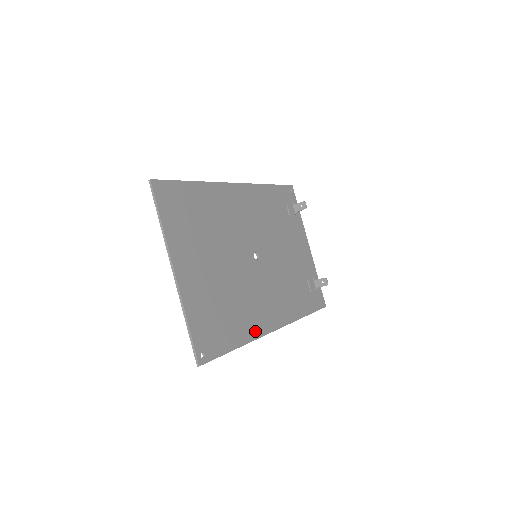
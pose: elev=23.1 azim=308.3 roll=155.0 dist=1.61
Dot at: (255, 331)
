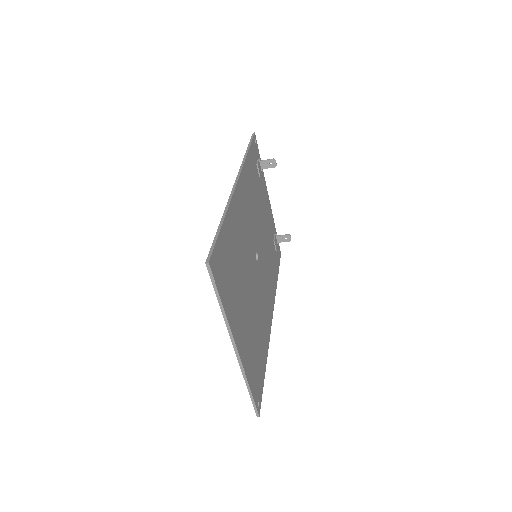
Dot at: (267, 337)
